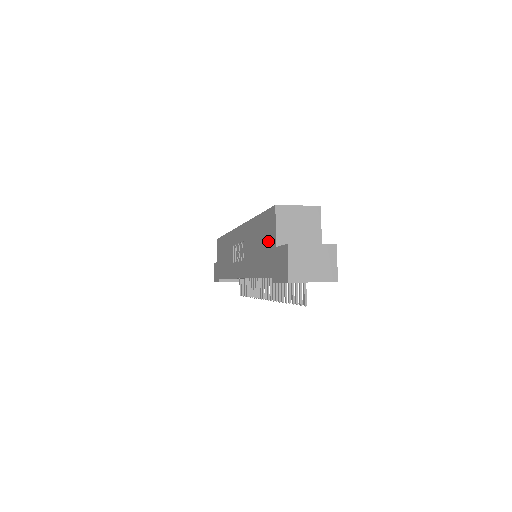
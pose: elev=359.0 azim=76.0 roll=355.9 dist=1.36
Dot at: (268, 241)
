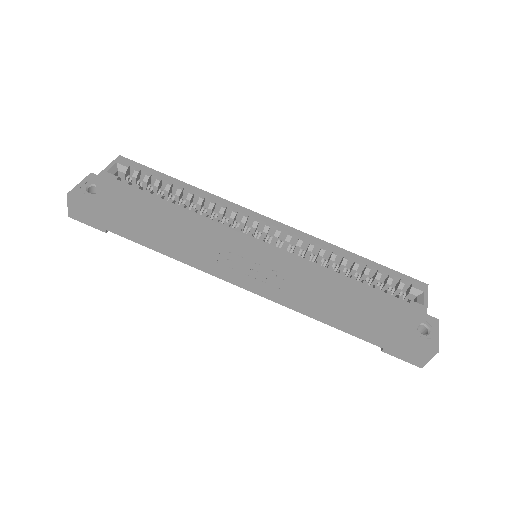
Dot at: (387, 325)
